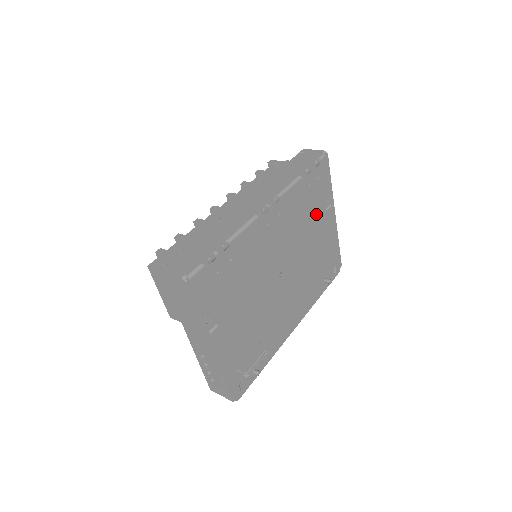
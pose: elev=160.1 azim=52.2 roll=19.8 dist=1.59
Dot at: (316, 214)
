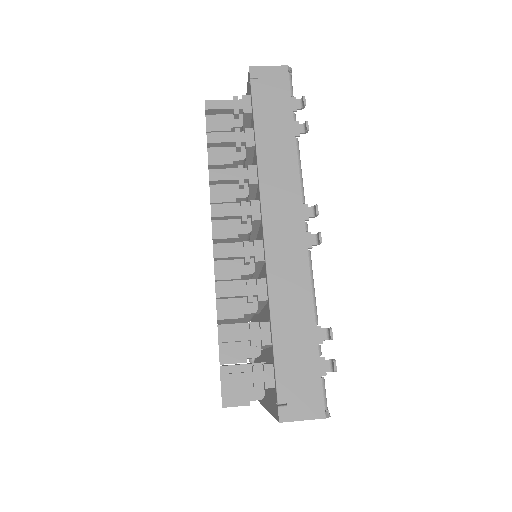
Dot at: occluded
